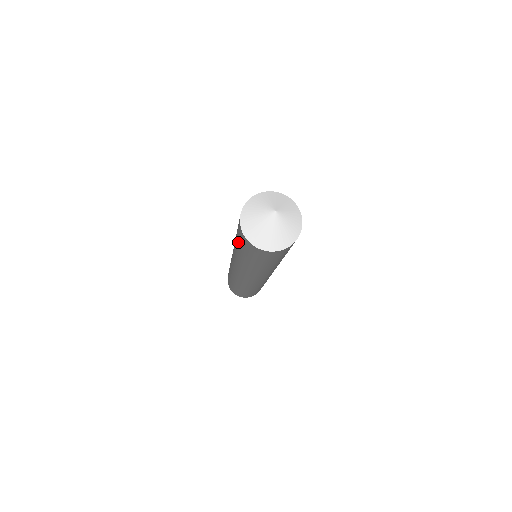
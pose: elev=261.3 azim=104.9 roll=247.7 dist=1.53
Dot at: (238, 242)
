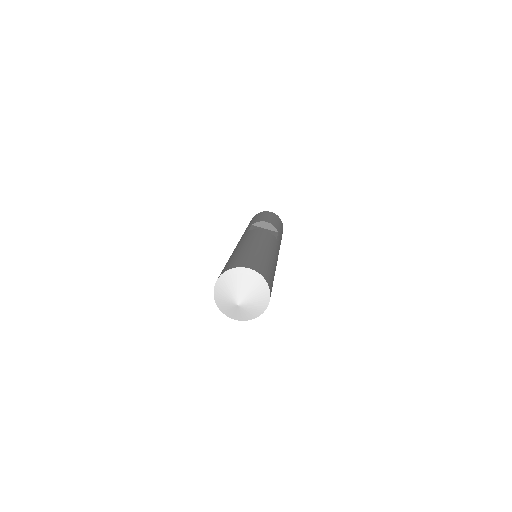
Dot at: occluded
